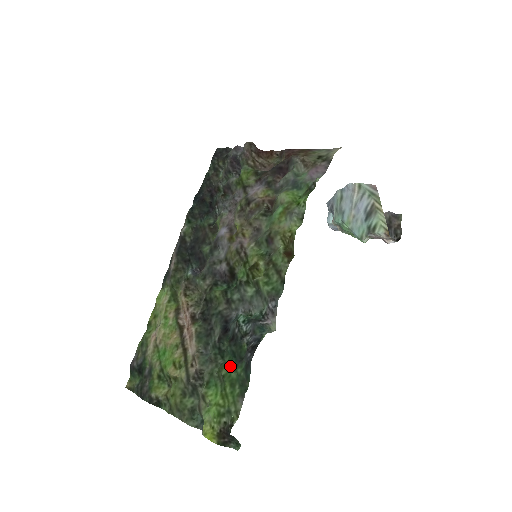
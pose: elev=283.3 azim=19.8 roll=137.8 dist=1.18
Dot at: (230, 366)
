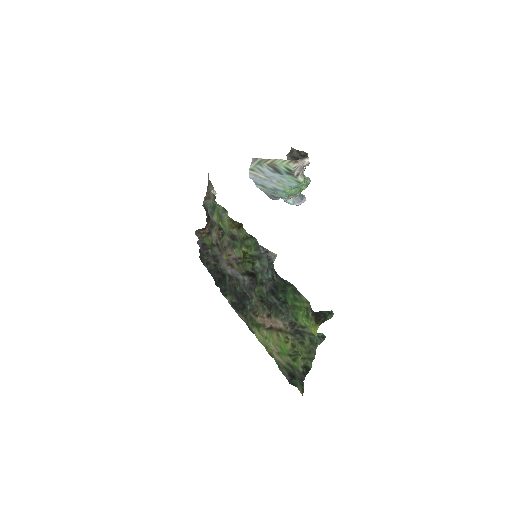
Dot at: (287, 297)
